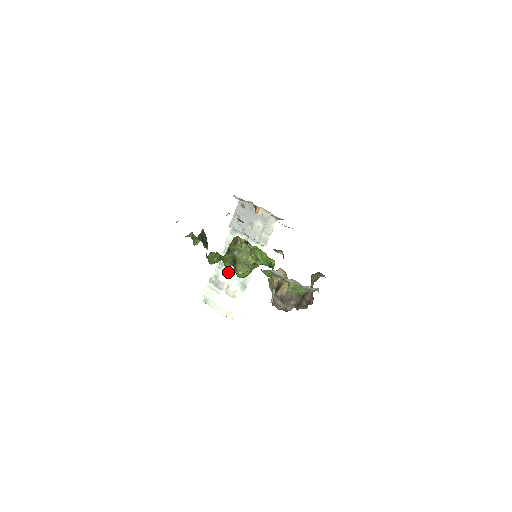
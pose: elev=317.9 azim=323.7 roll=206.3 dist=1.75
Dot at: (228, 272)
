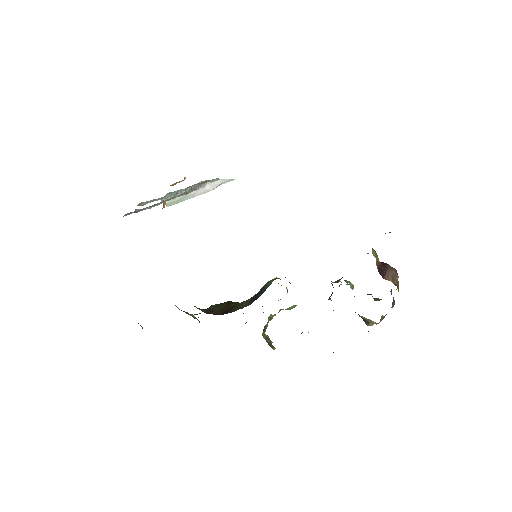
Dot at: (177, 193)
